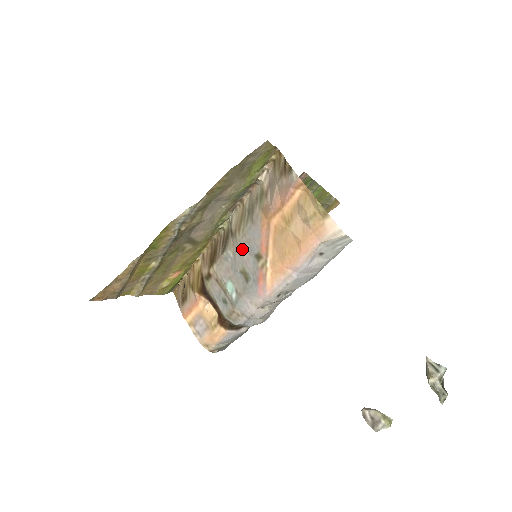
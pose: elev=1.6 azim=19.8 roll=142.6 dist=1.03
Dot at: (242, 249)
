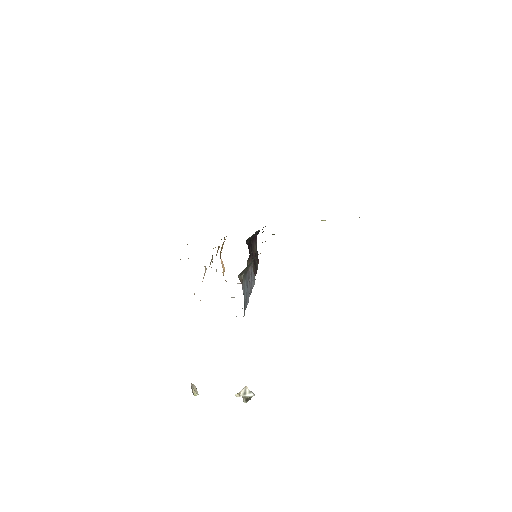
Dot at: occluded
